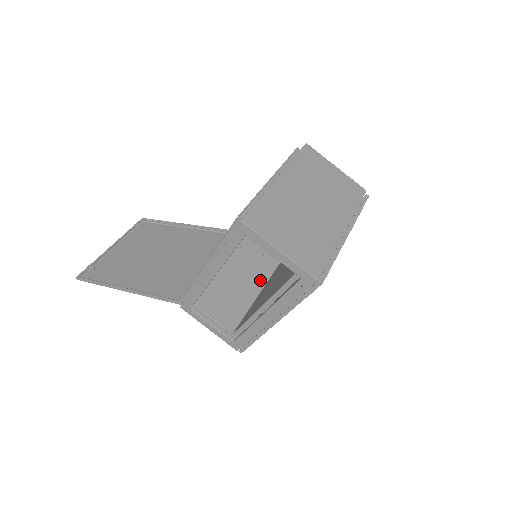
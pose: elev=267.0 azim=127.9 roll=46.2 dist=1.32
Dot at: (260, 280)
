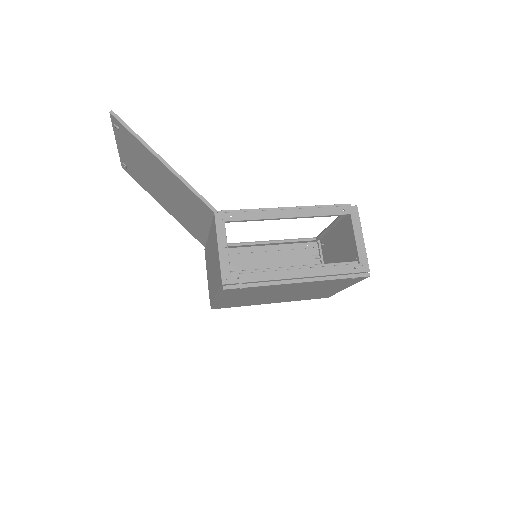
Dot at: occluded
